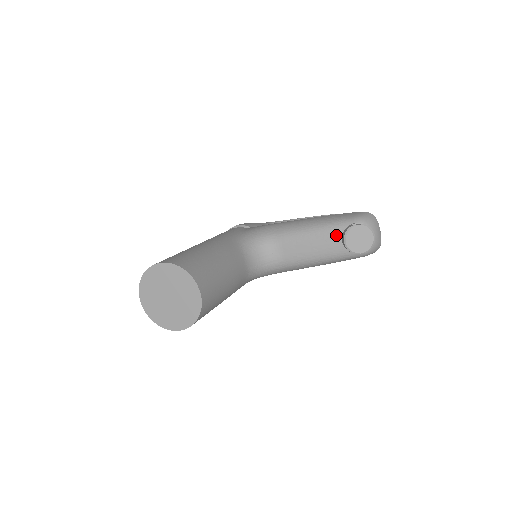
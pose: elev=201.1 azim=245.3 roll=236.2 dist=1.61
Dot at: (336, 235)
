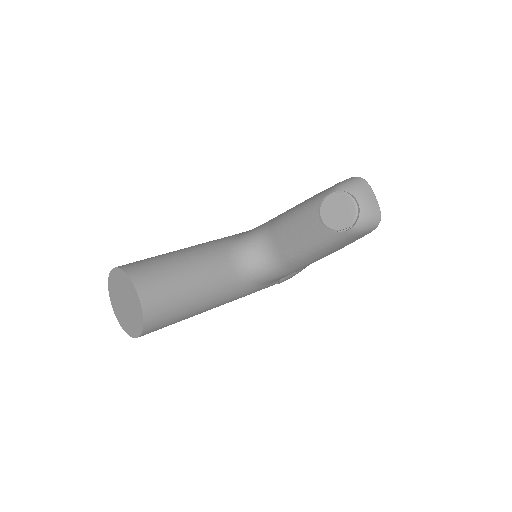
Dot at: (317, 213)
